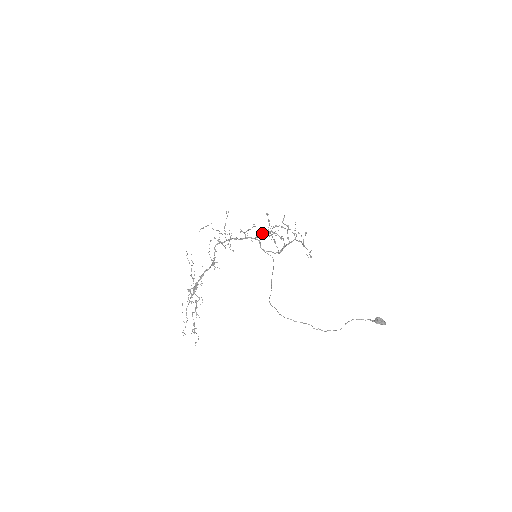
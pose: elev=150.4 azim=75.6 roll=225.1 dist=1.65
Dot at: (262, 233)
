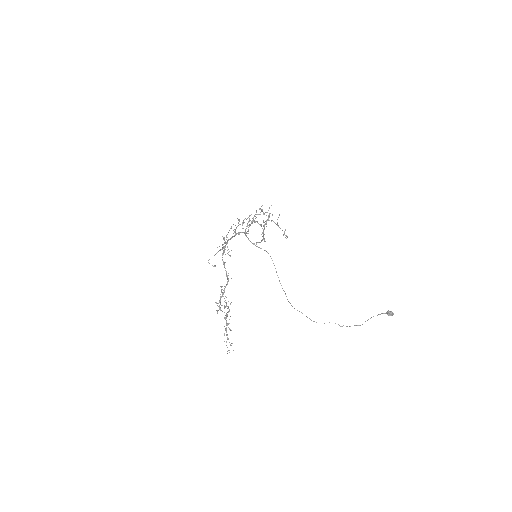
Dot at: (238, 219)
